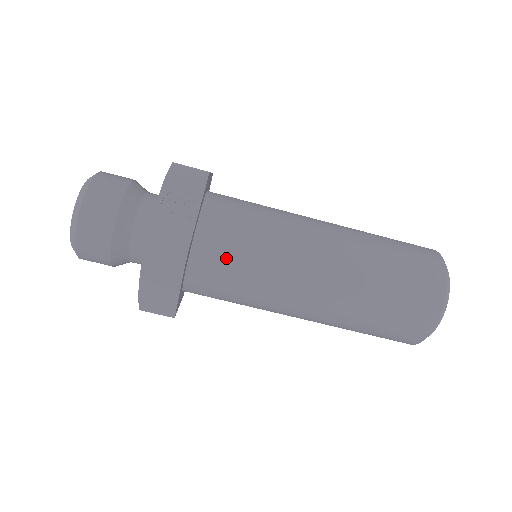
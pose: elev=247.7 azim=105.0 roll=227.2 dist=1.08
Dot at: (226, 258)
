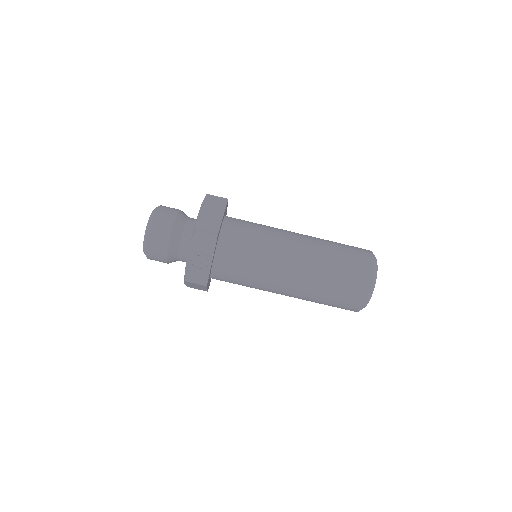
Dot at: (232, 276)
